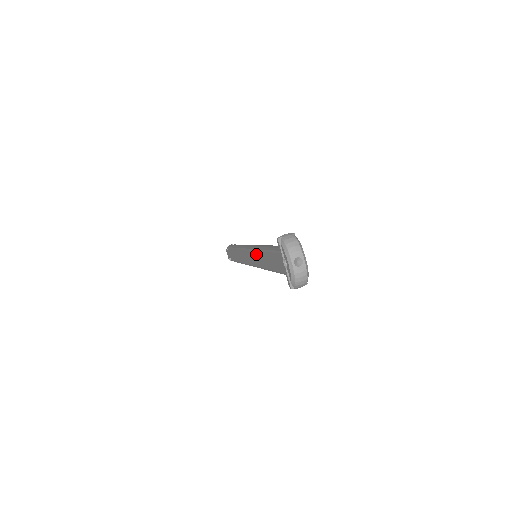
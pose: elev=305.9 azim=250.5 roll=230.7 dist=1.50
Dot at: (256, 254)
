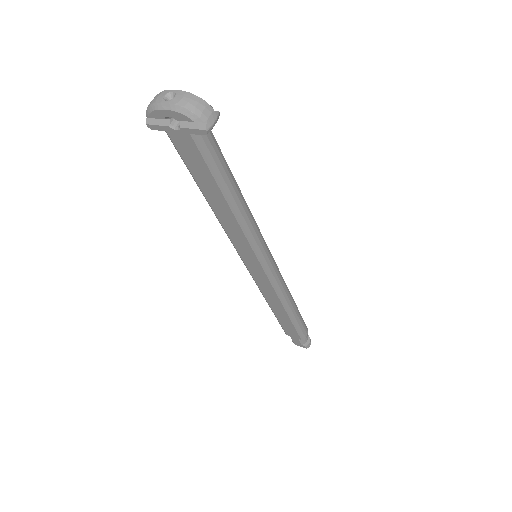
Dot at: (228, 232)
